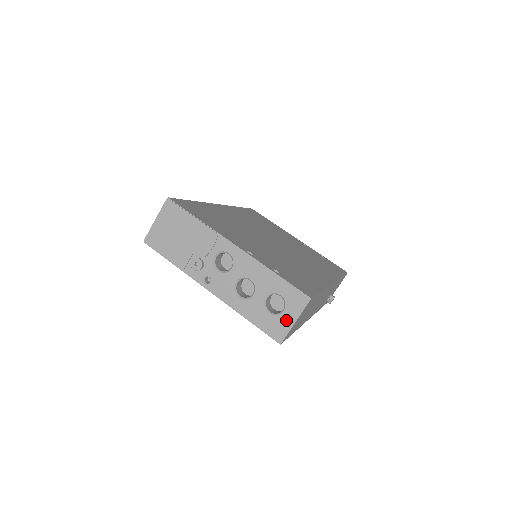
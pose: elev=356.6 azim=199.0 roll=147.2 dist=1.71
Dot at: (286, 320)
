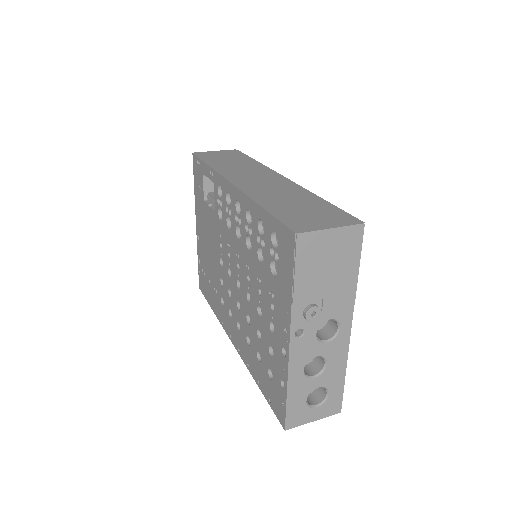
Dot at: (310, 415)
